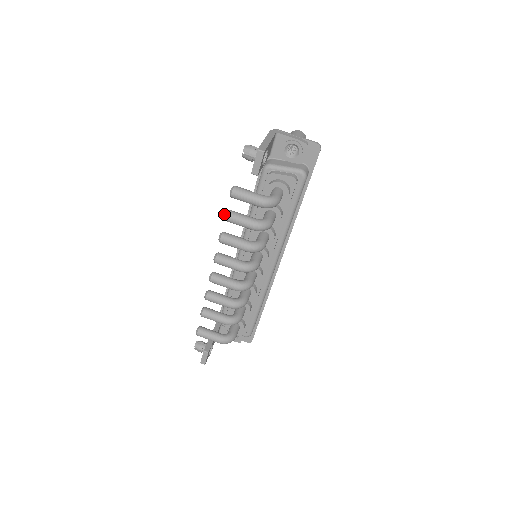
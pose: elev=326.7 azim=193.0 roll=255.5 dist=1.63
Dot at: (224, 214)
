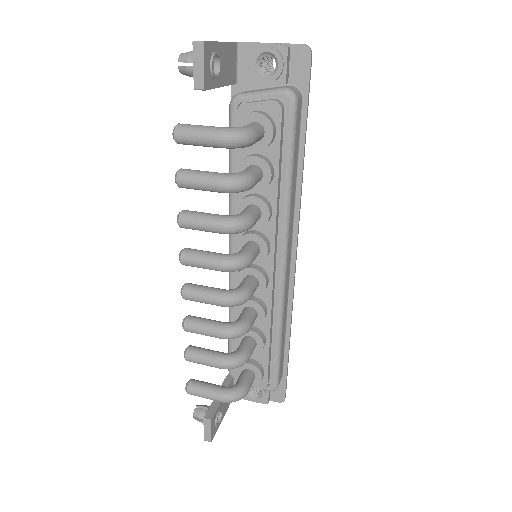
Dot at: occluded
